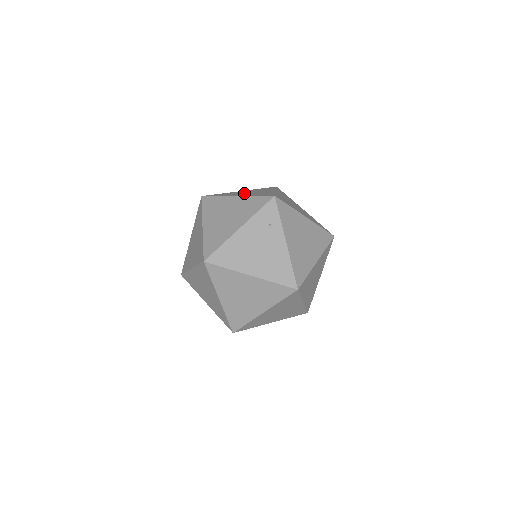
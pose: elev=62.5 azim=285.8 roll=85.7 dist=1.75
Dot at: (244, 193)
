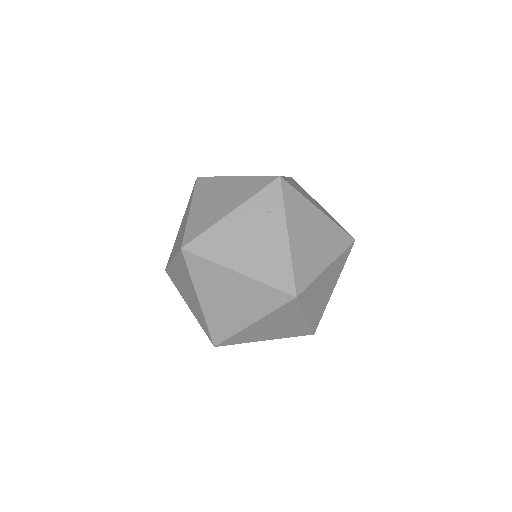
Dot at: occluded
